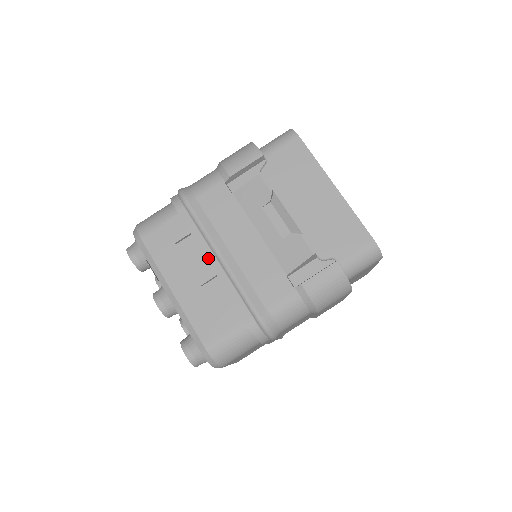
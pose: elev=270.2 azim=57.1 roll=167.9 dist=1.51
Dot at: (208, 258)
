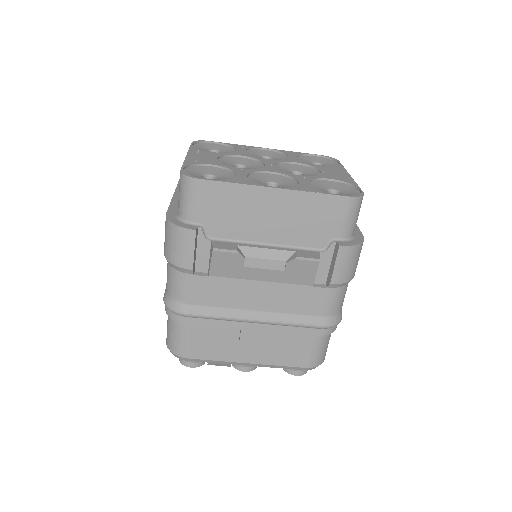
Dot at: (247, 328)
